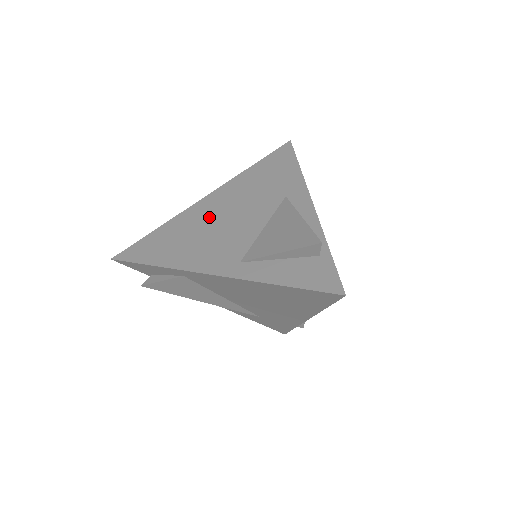
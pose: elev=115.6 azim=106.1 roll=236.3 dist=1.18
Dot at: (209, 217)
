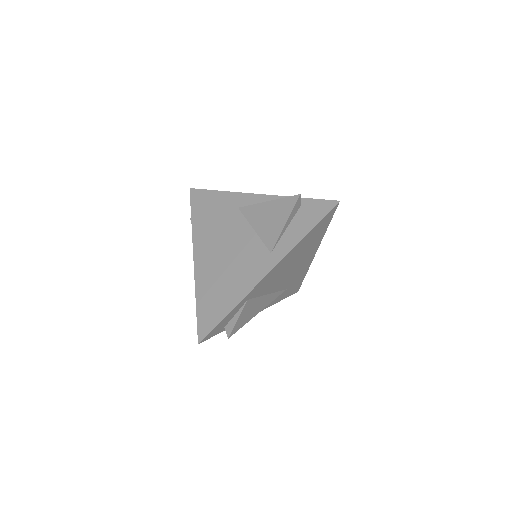
Dot at: (215, 262)
